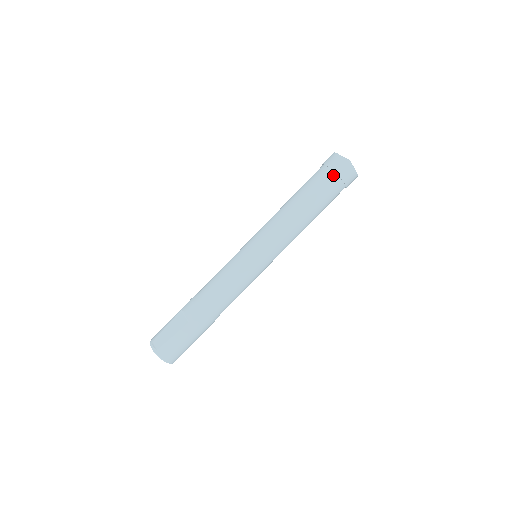
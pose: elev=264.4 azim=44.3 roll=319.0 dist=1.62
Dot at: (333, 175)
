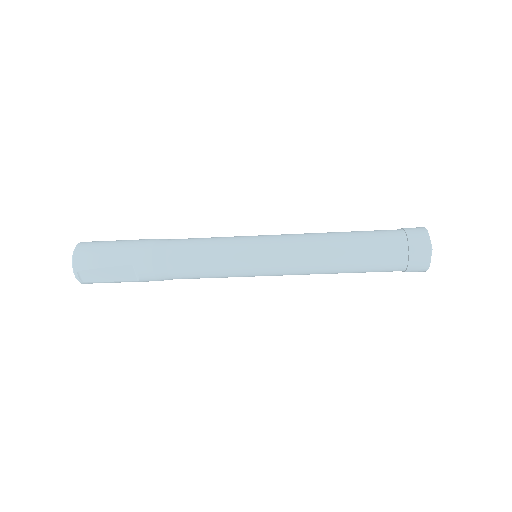
Dot at: (401, 270)
